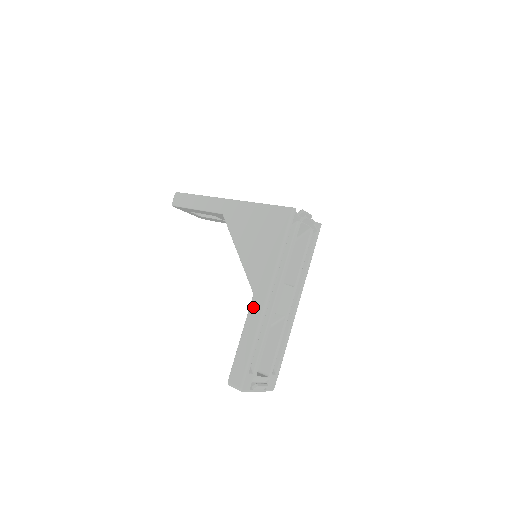
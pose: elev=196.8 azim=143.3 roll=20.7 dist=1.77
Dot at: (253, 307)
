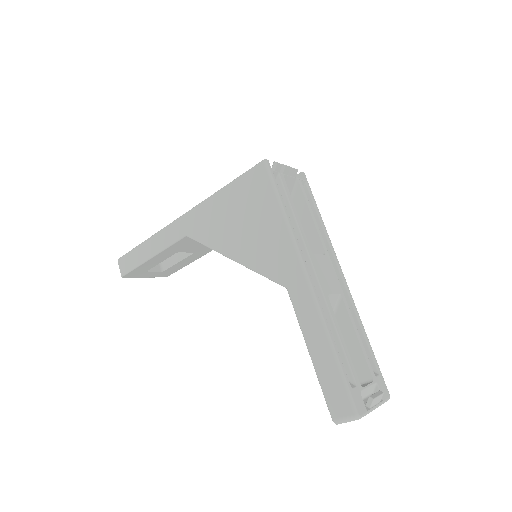
Dot at: (297, 303)
